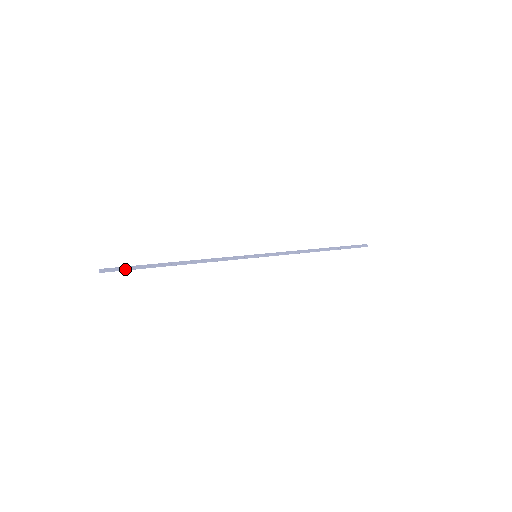
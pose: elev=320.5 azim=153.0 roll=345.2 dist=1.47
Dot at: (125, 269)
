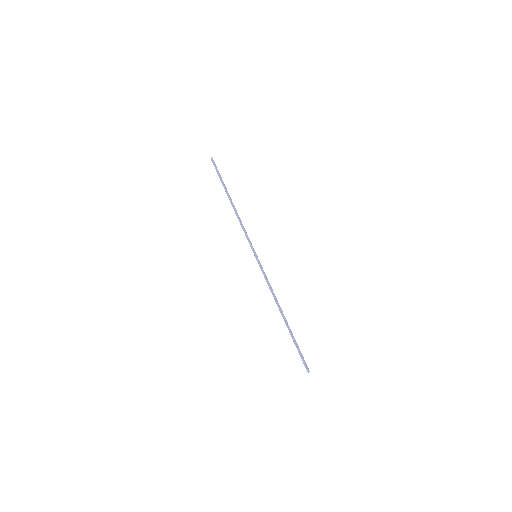
Dot at: (217, 170)
